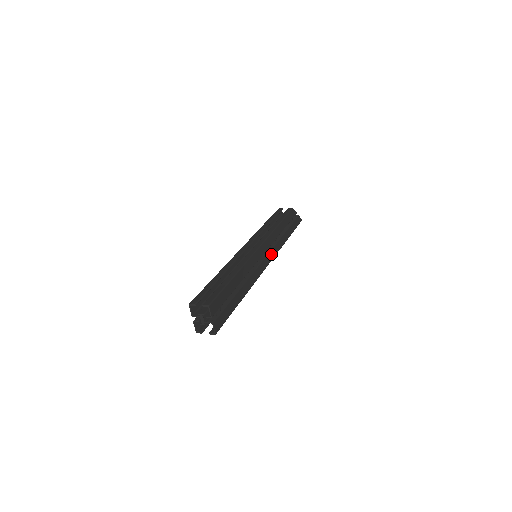
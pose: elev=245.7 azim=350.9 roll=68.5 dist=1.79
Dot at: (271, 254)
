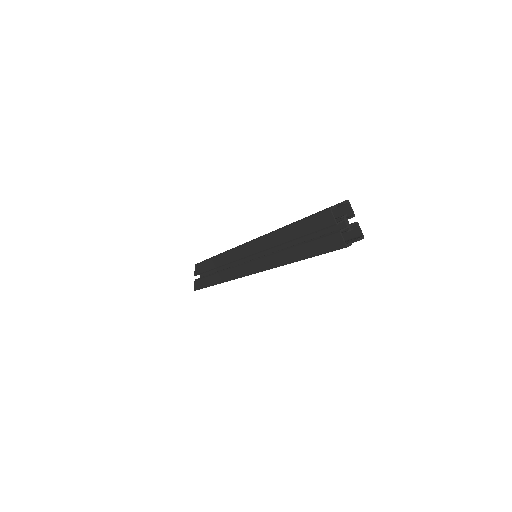
Dot at: occluded
